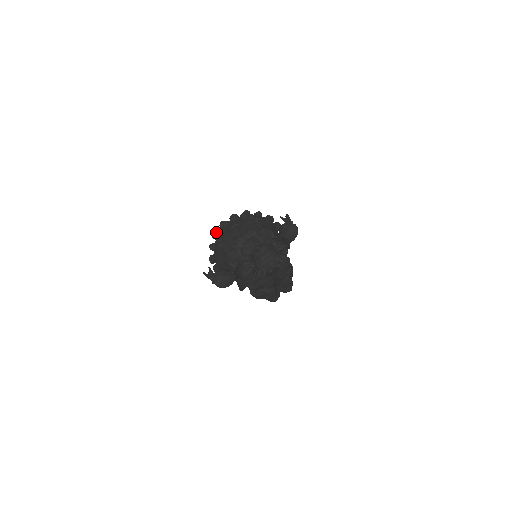
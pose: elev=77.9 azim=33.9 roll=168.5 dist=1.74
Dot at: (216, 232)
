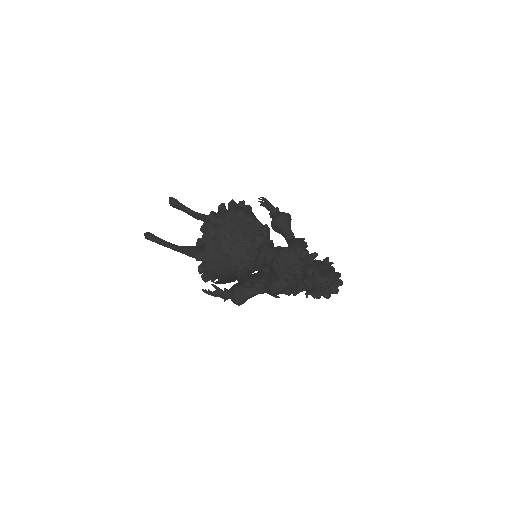
Dot at: (199, 239)
